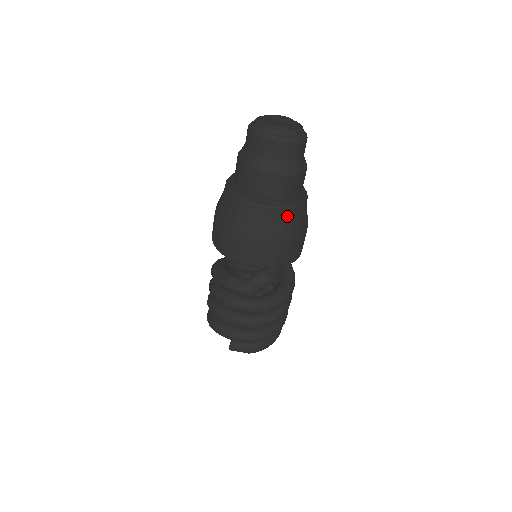
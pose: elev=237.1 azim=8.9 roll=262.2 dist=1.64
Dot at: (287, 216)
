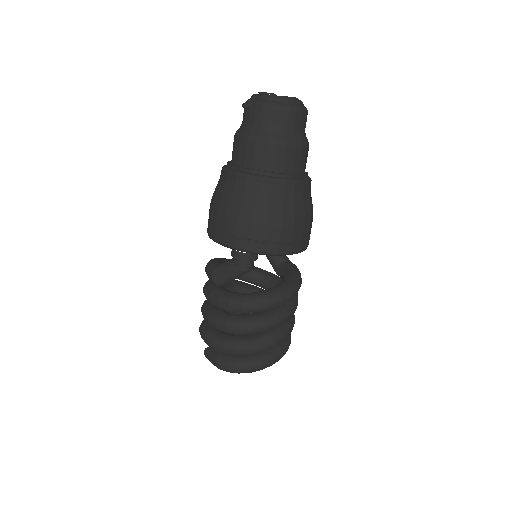
Dot at: (251, 187)
